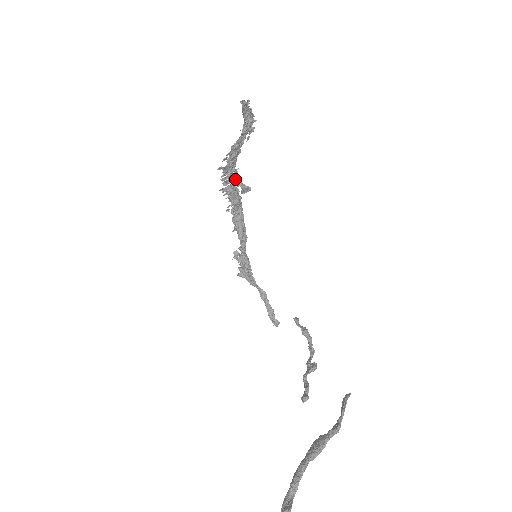
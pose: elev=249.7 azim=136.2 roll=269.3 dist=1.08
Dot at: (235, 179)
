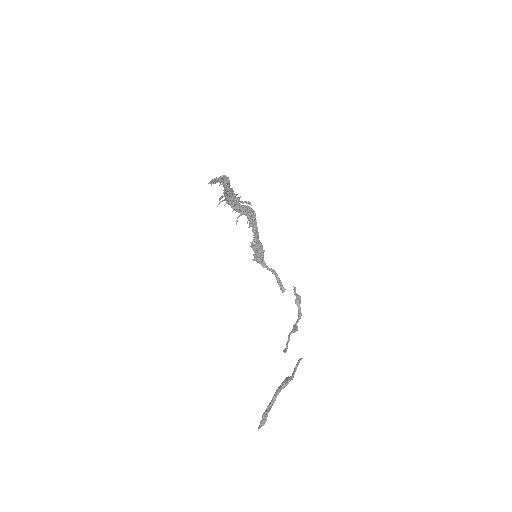
Dot at: (238, 200)
